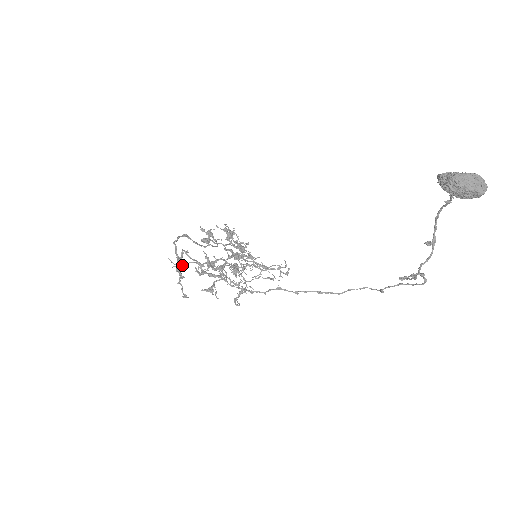
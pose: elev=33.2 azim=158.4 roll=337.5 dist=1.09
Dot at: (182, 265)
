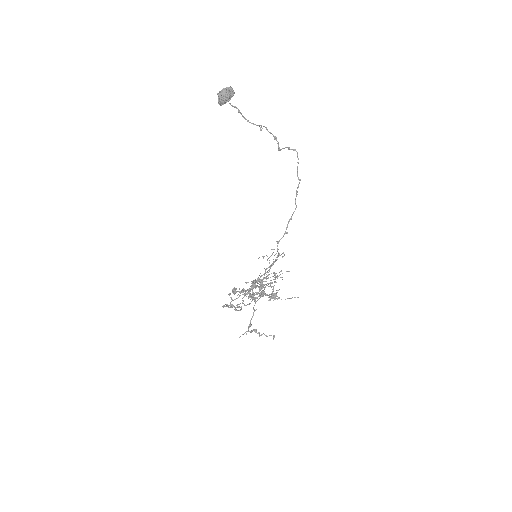
Dot at: occluded
